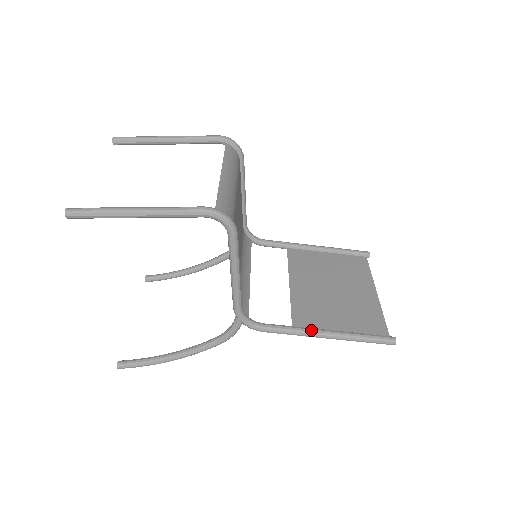
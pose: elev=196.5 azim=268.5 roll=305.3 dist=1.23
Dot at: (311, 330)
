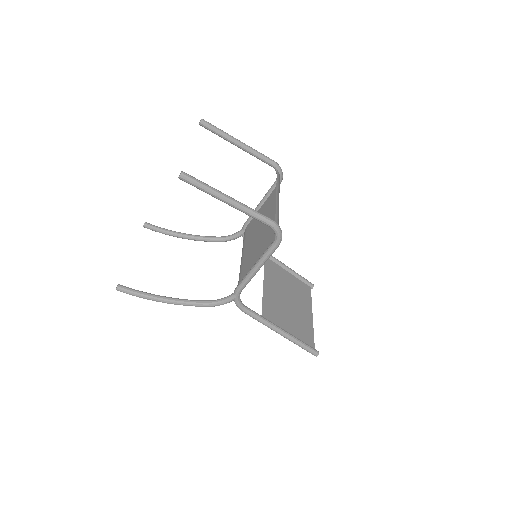
Dot at: (273, 324)
